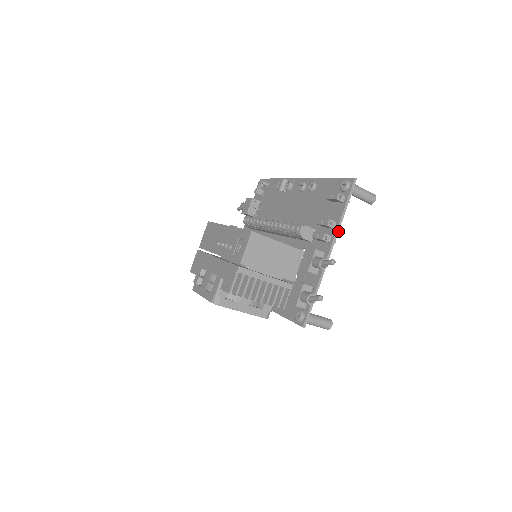
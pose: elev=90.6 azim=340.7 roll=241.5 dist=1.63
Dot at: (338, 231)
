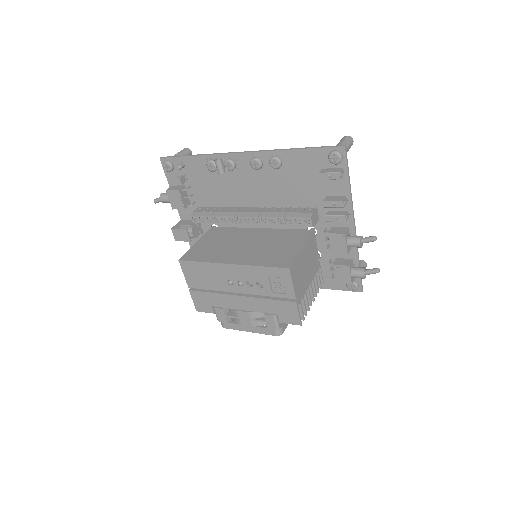
Dot at: (352, 203)
